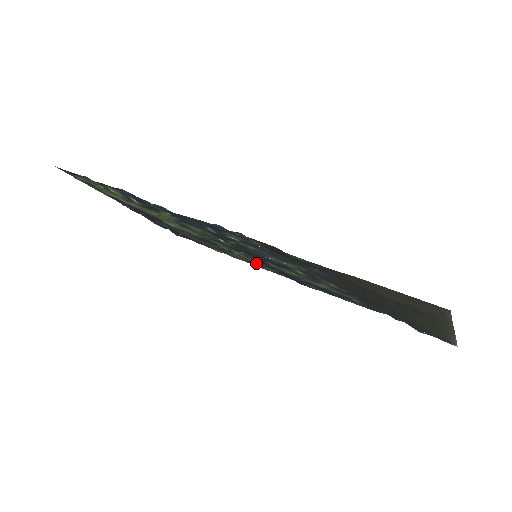
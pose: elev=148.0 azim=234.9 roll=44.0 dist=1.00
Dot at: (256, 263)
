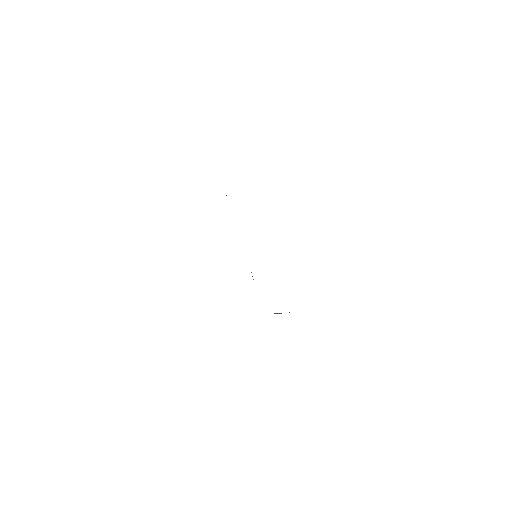
Dot at: occluded
